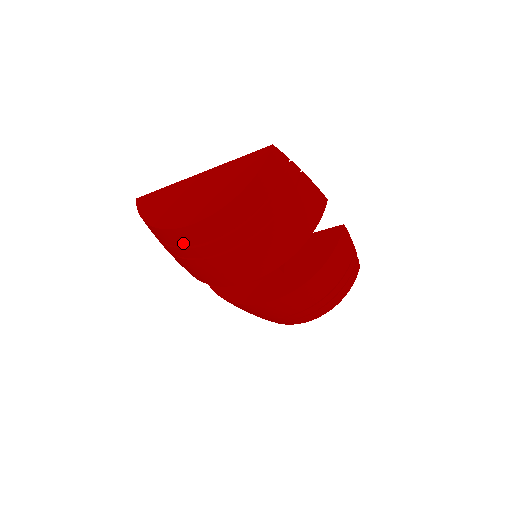
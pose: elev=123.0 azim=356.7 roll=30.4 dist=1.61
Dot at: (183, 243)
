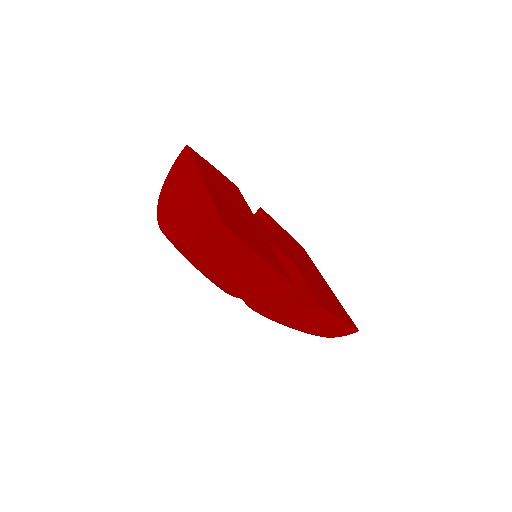
Dot at: occluded
